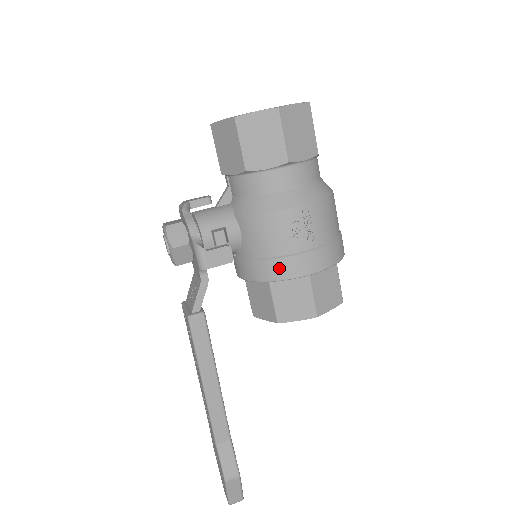
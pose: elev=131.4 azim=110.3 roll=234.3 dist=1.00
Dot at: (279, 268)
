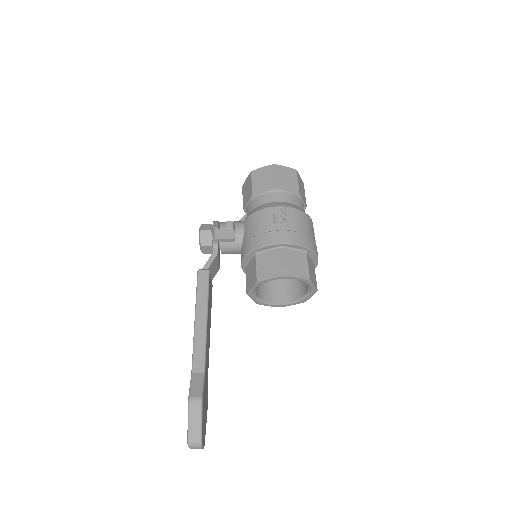
Dot at: (261, 240)
